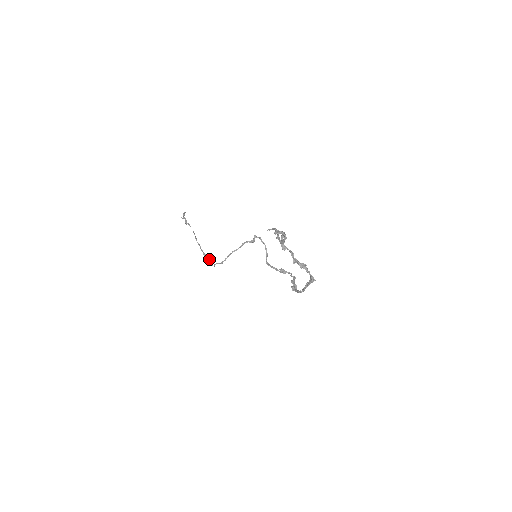
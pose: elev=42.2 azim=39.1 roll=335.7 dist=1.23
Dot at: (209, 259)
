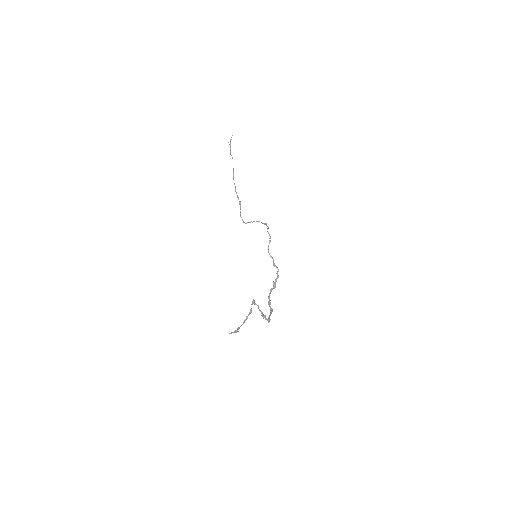
Dot at: (240, 203)
